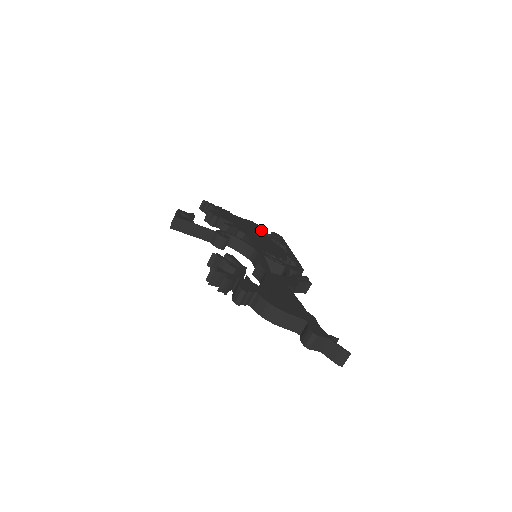
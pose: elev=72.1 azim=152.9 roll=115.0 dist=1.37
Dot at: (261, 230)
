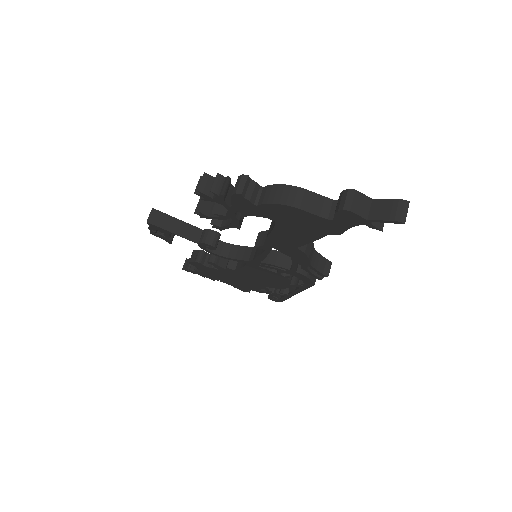
Dot at: occluded
